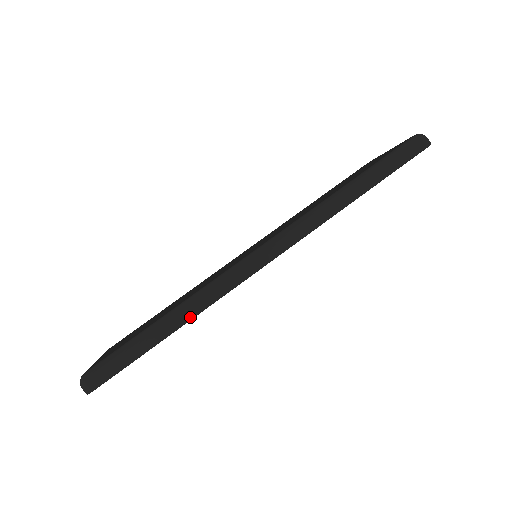
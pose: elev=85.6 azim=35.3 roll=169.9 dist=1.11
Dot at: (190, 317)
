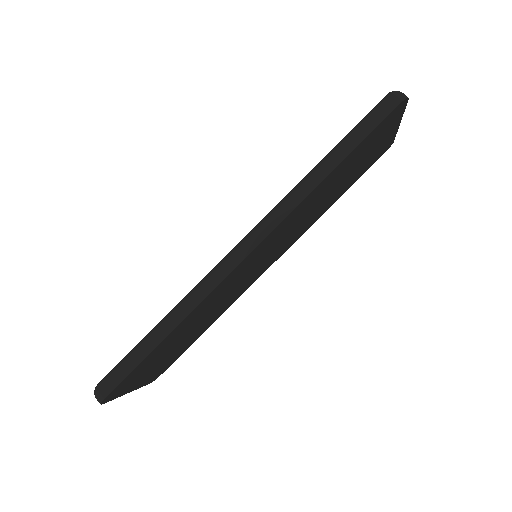
Dot at: (178, 321)
